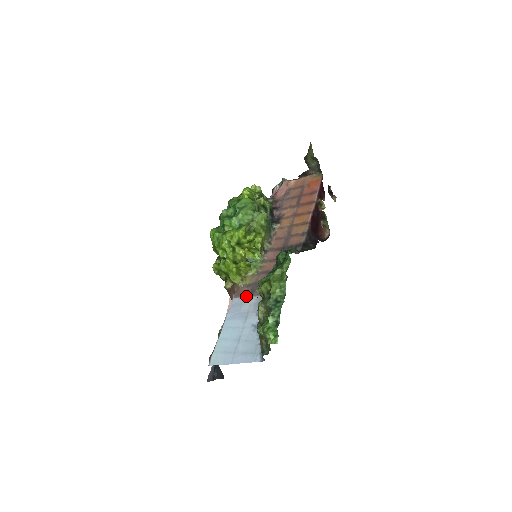
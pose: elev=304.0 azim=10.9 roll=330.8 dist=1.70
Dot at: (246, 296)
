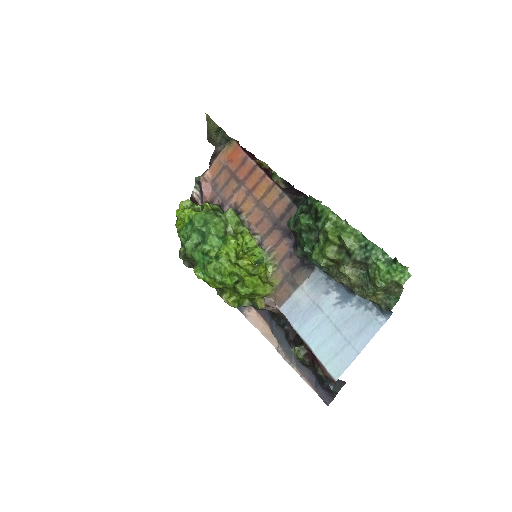
Dot at: (292, 293)
